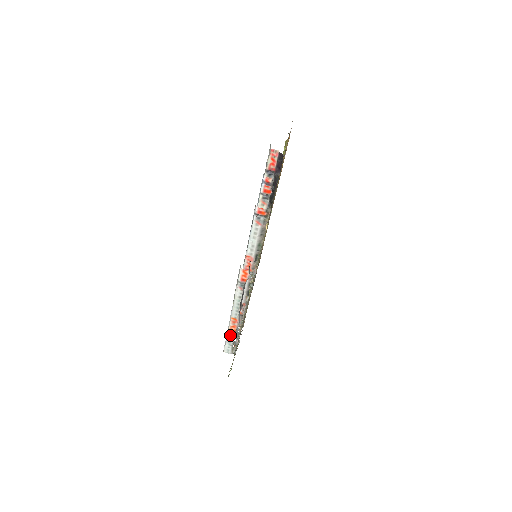
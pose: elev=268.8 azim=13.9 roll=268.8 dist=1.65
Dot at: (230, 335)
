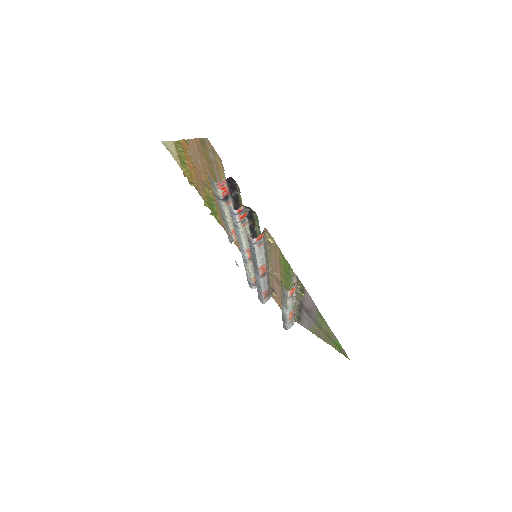
Dot at: (290, 320)
